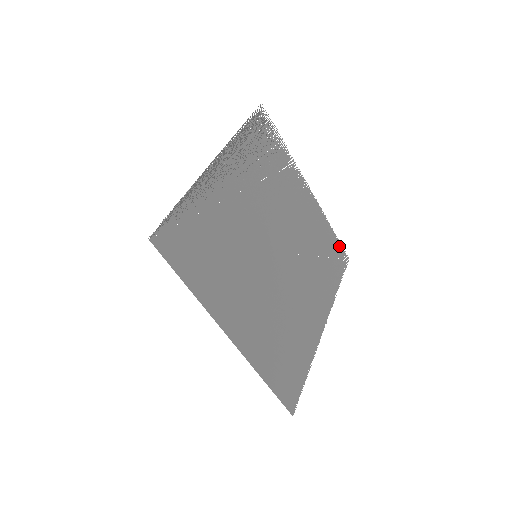
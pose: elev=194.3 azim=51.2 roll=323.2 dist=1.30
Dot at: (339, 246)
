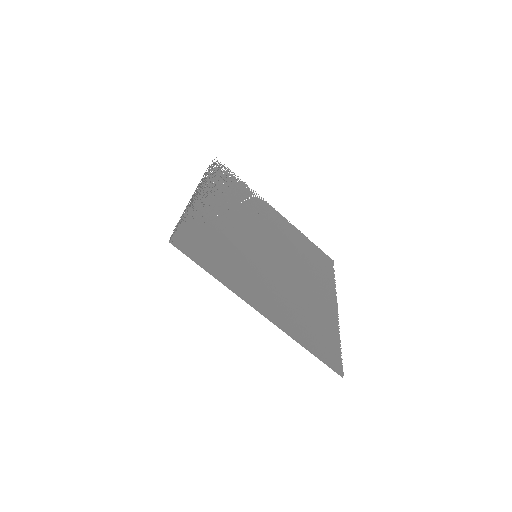
Dot at: (320, 251)
